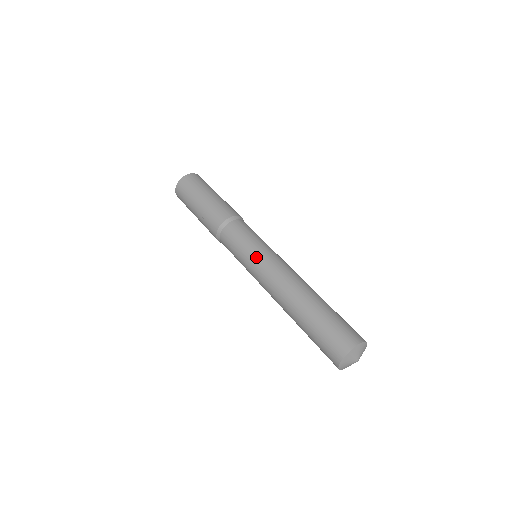
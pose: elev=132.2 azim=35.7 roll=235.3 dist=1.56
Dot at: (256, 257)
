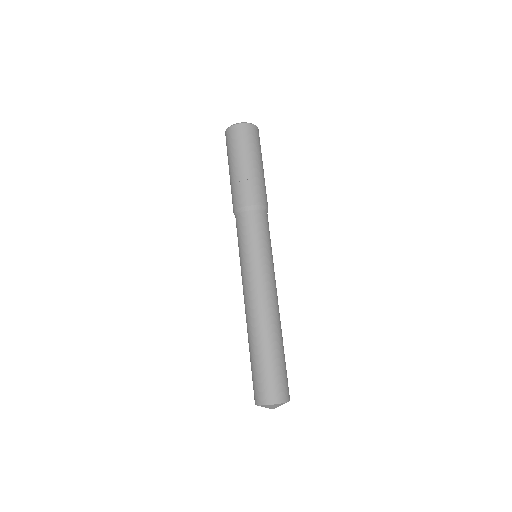
Dot at: (262, 264)
